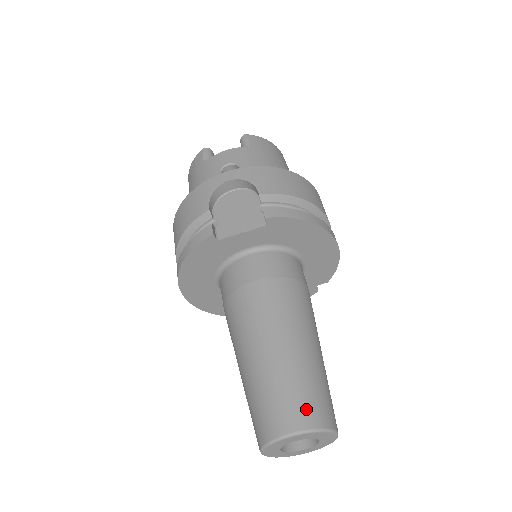
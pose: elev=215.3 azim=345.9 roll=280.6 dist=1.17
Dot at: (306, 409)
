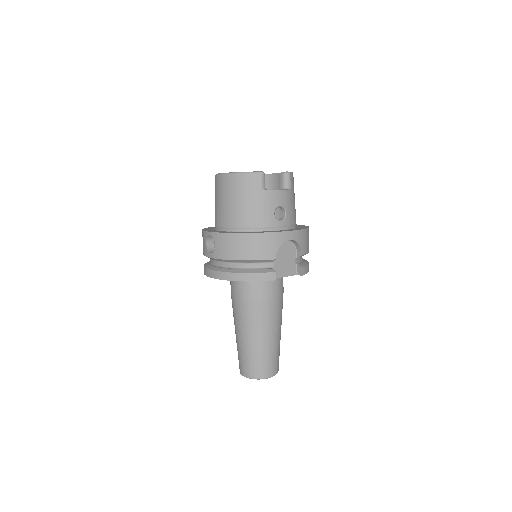
Dot at: (277, 365)
